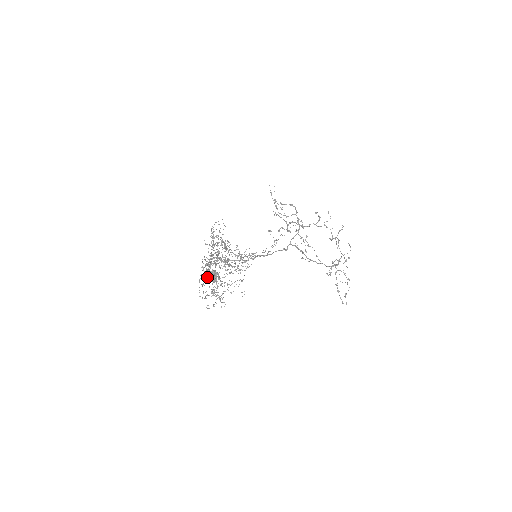
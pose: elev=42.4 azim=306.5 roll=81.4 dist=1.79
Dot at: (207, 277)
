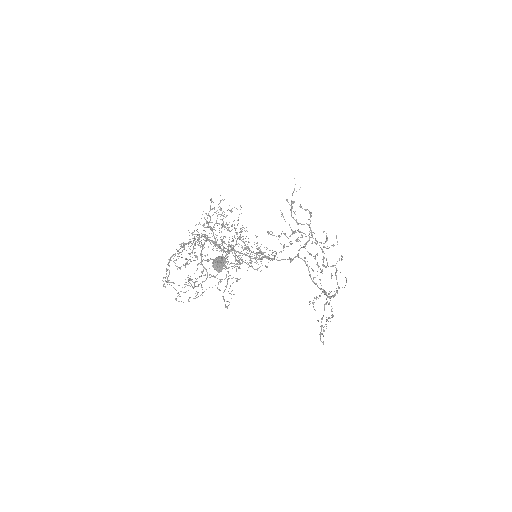
Dot at: (190, 261)
